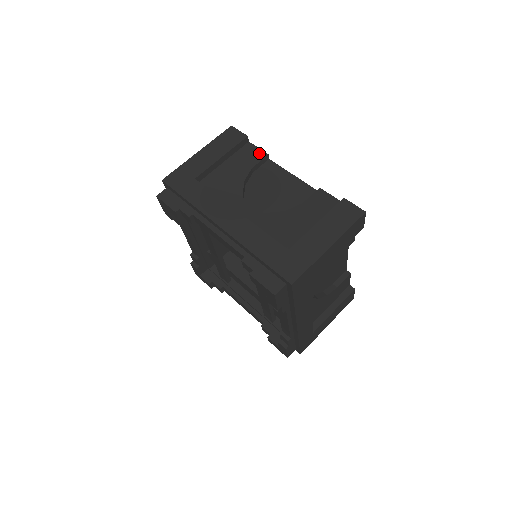
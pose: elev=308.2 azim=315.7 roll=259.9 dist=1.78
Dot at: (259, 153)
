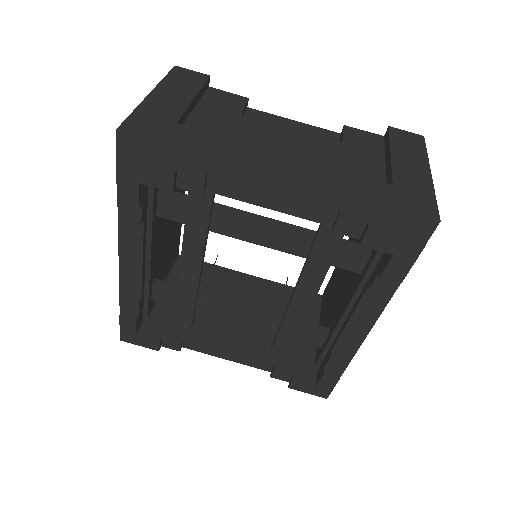
Dot at: (235, 97)
